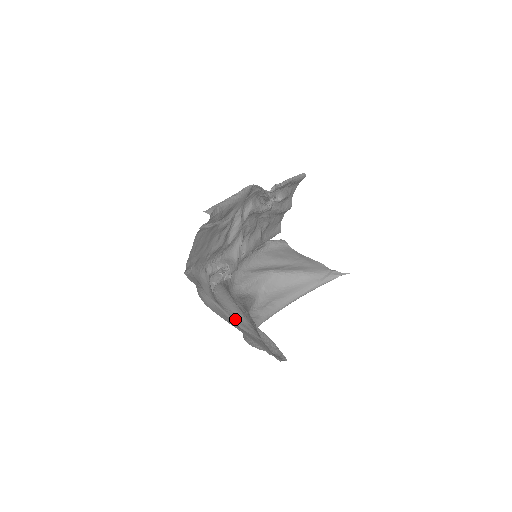
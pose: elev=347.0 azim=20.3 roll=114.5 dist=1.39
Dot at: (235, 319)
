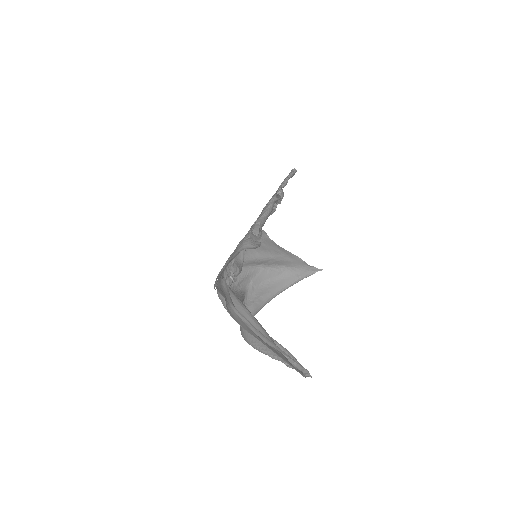
Dot at: (263, 335)
